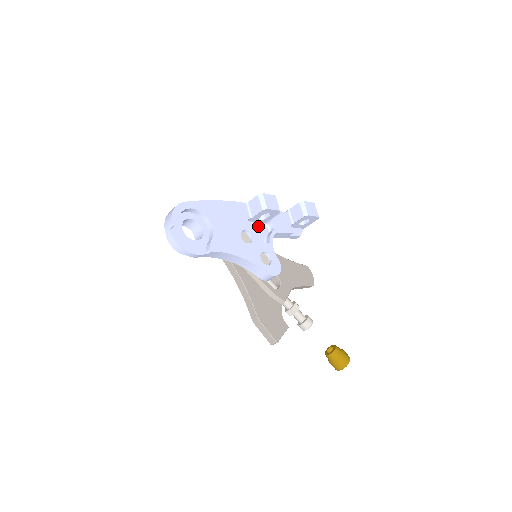
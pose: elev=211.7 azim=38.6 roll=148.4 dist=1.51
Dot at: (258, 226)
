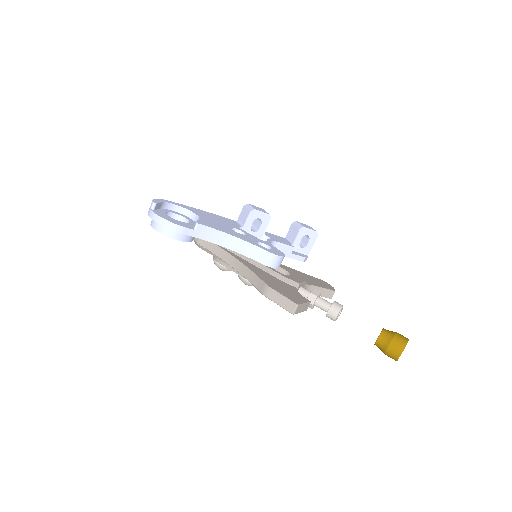
Dot at: occluded
